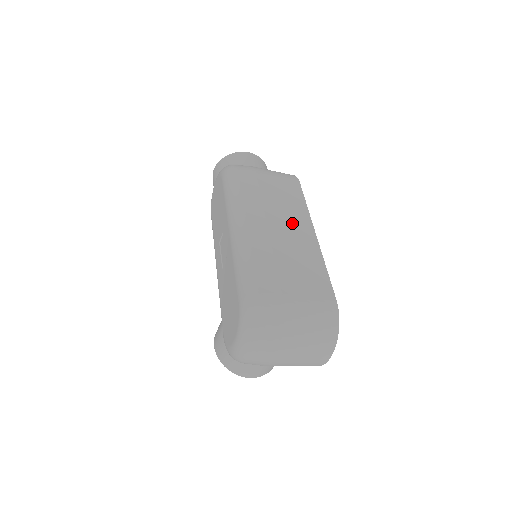
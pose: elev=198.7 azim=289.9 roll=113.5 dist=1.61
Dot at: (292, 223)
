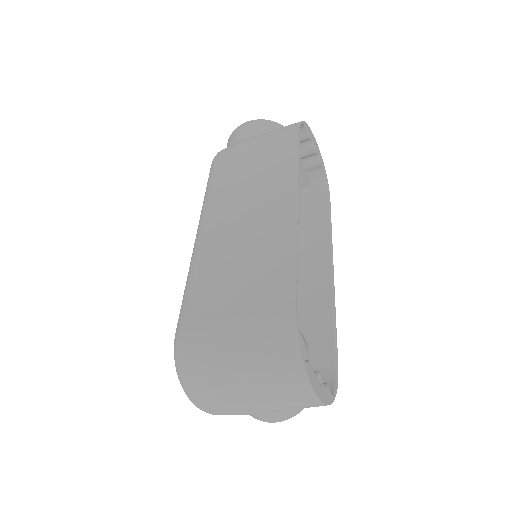
Dot at: (265, 200)
